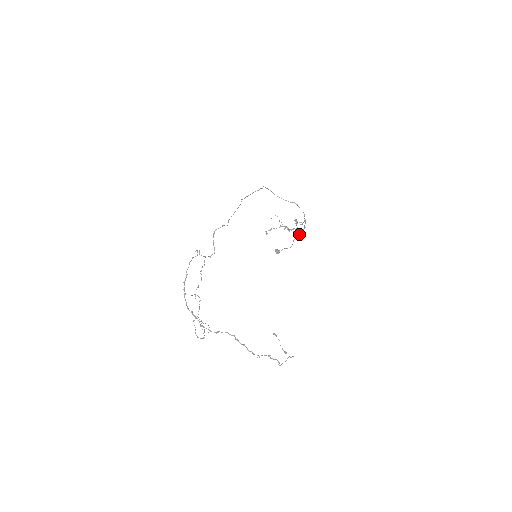
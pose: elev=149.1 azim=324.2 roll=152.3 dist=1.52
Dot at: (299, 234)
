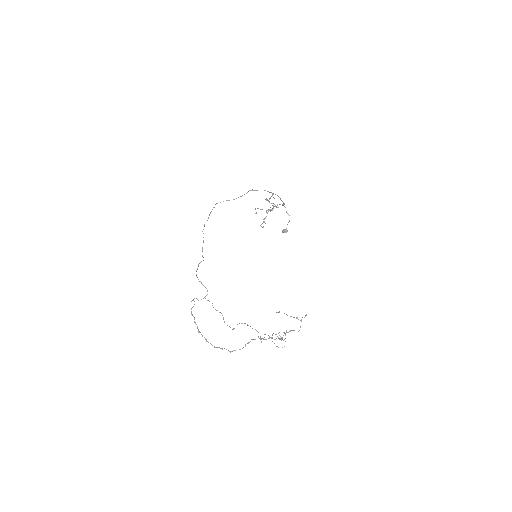
Dot at: (283, 205)
